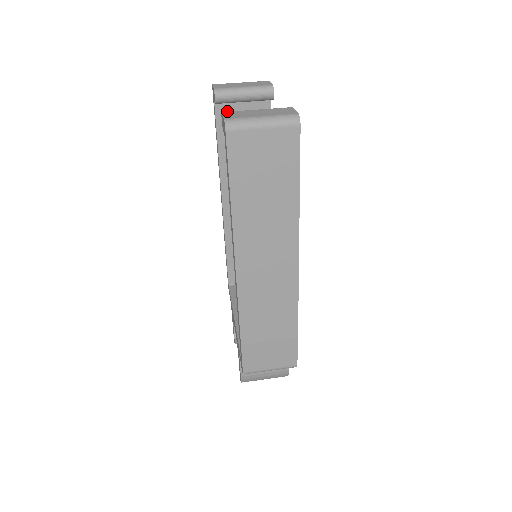
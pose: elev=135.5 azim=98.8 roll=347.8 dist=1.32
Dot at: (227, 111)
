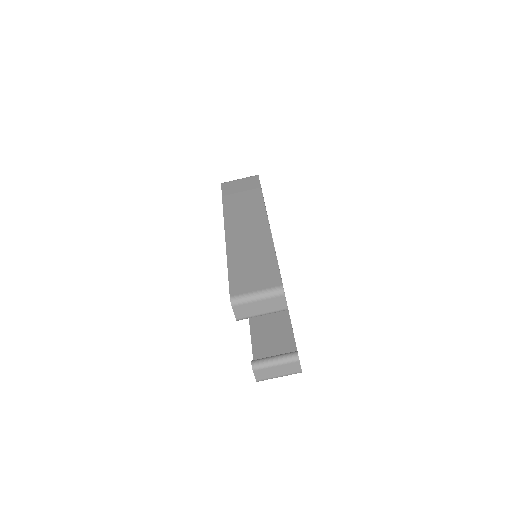
Dot at: occluded
